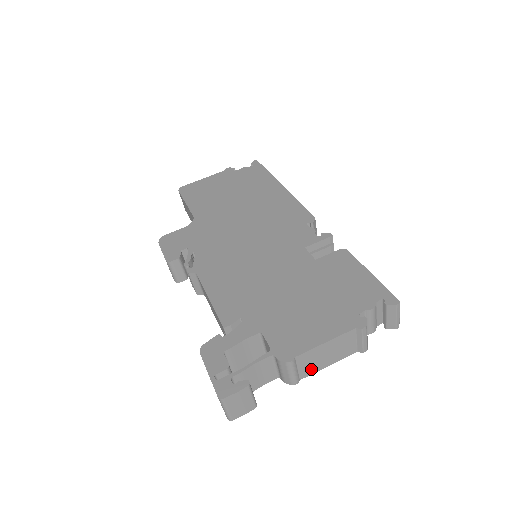
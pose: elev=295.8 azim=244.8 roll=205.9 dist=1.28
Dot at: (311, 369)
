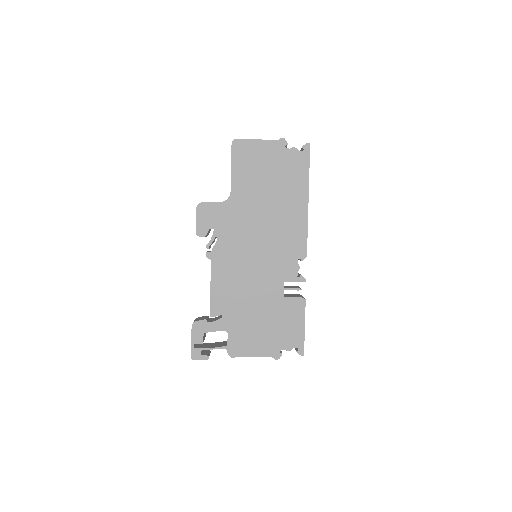
Dot at: occluded
